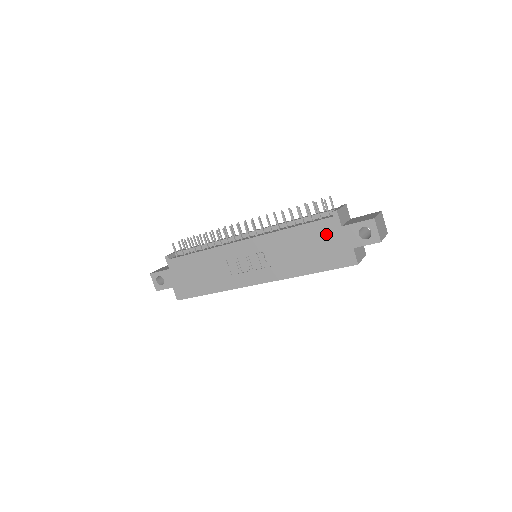
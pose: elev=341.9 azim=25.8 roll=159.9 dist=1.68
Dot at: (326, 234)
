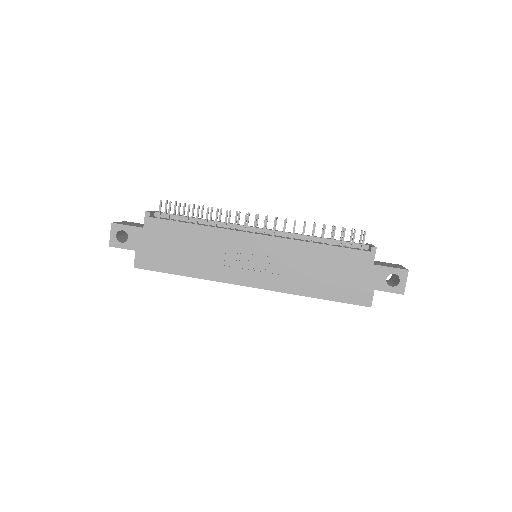
Dot at: (354, 265)
